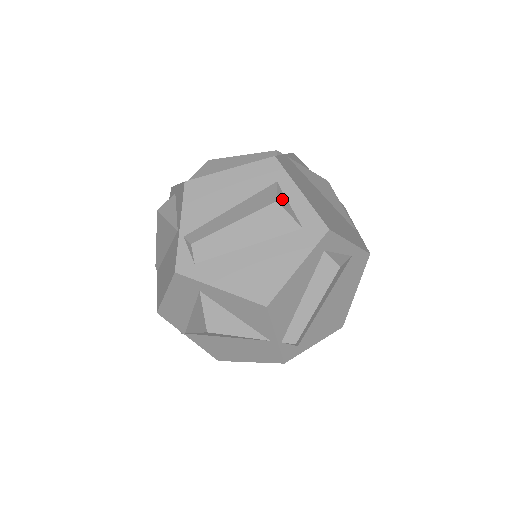
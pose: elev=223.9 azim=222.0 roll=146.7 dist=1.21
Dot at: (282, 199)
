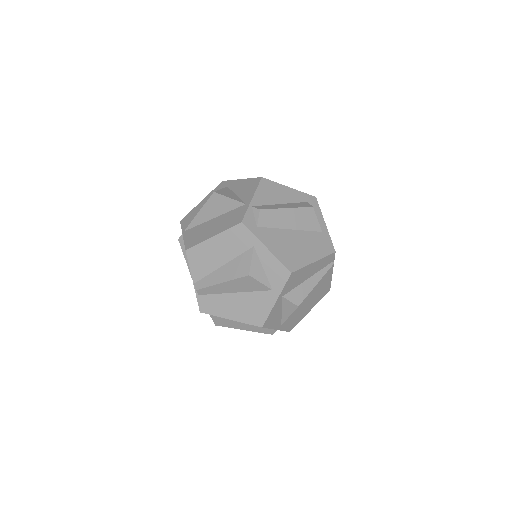
Dot at: occluded
